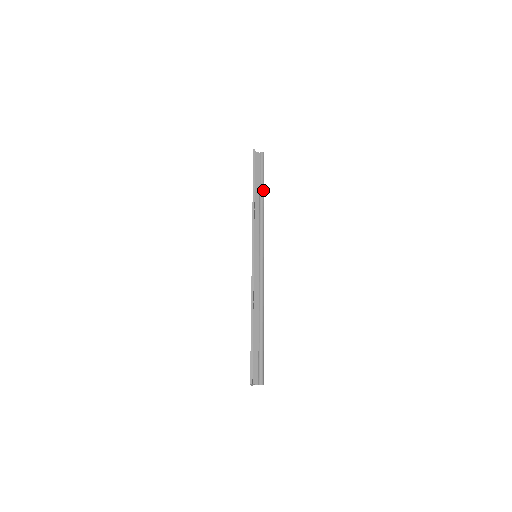
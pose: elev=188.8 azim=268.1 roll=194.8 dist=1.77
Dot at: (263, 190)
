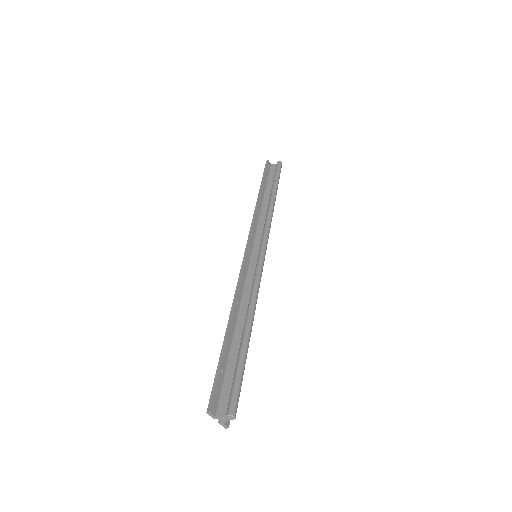
Dot at: (274, 191)
